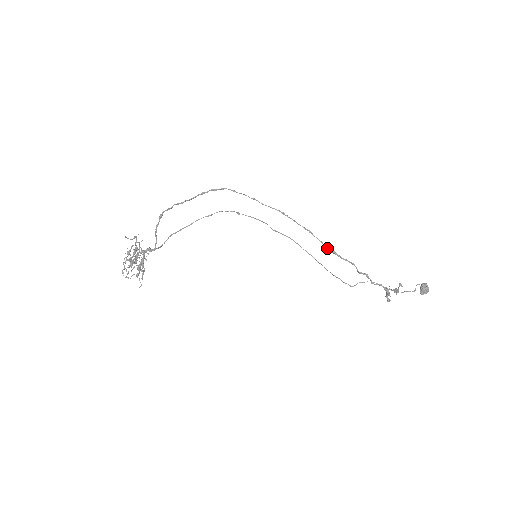
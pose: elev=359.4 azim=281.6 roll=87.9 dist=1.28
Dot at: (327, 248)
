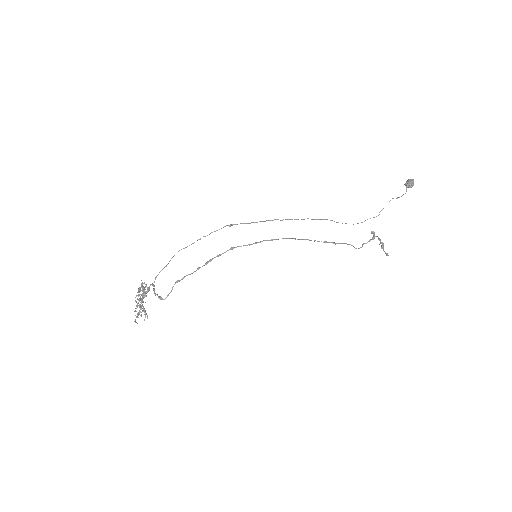
Dot at: occluded
